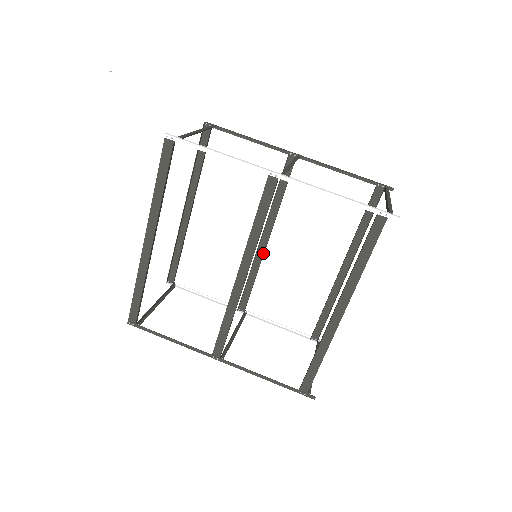
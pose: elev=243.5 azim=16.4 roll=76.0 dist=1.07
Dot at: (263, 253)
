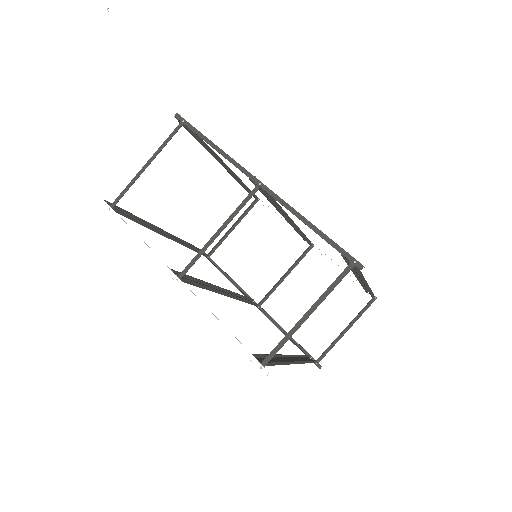
Dot at: occluded
